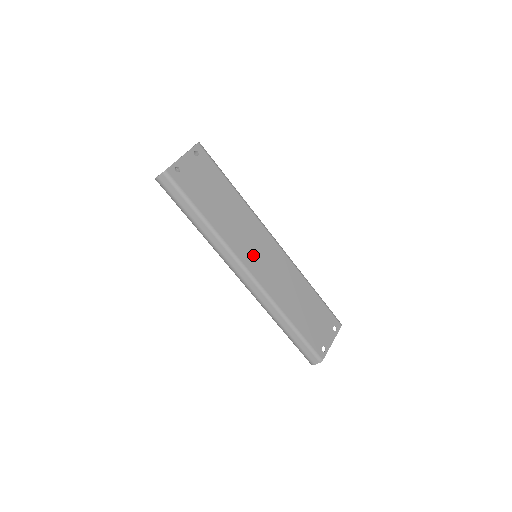
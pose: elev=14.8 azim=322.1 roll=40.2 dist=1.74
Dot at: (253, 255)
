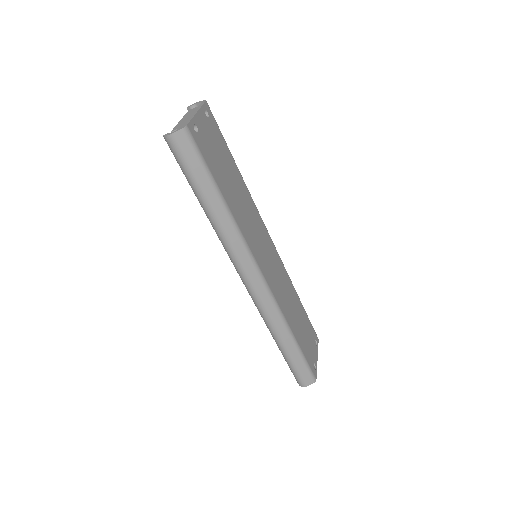
Dot at: (261, 254)
